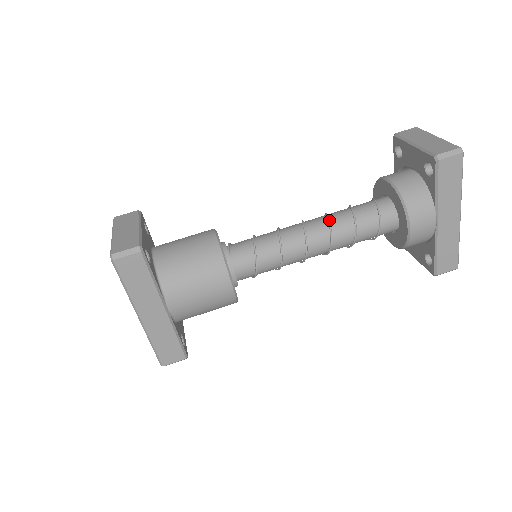
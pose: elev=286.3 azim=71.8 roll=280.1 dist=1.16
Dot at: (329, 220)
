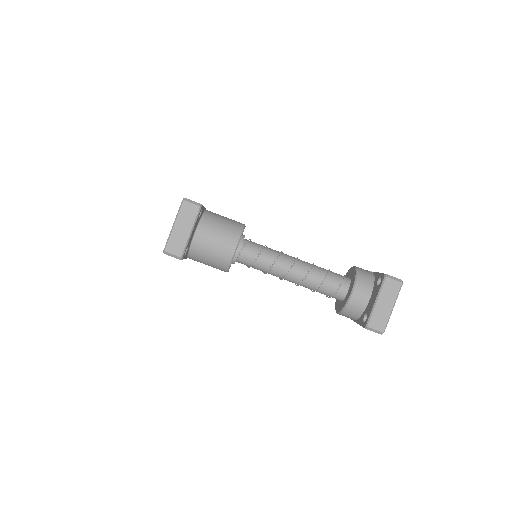
Dot at: (304, 280)
